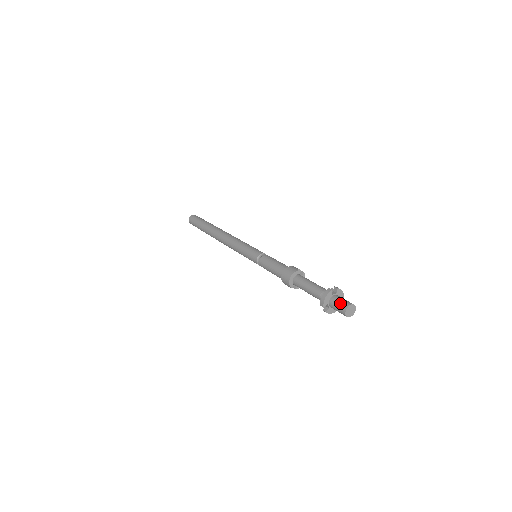
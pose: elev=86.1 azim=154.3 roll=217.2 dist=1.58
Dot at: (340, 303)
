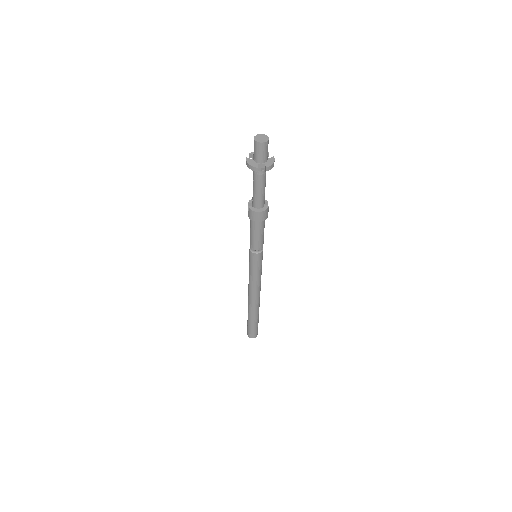
Dot at: occluded
